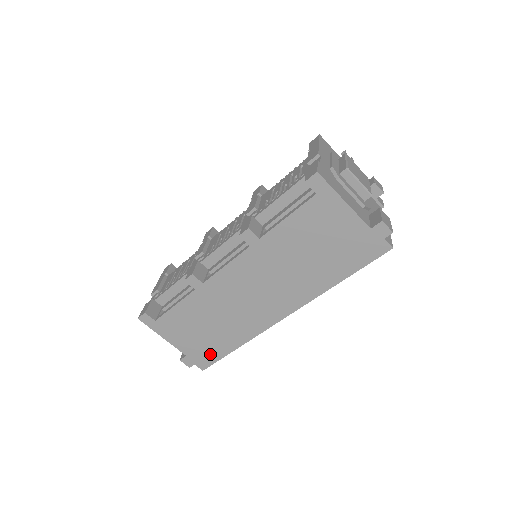
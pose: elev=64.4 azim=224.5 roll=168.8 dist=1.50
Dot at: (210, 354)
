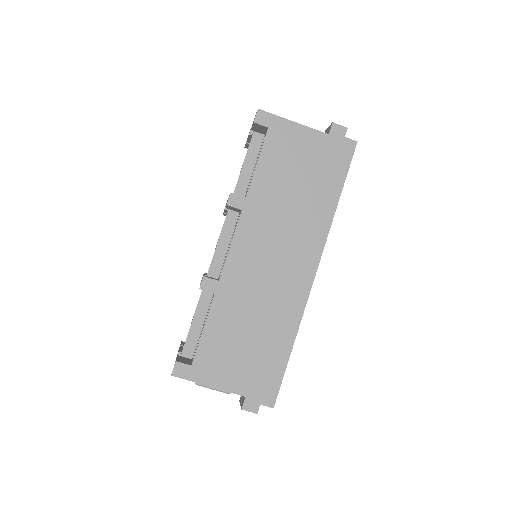
Dot at: (269, 376)
